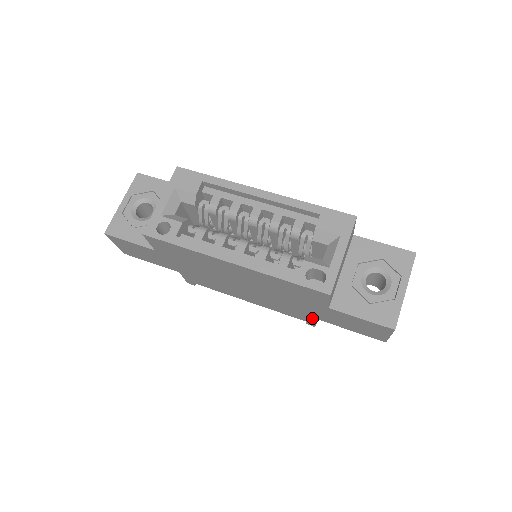
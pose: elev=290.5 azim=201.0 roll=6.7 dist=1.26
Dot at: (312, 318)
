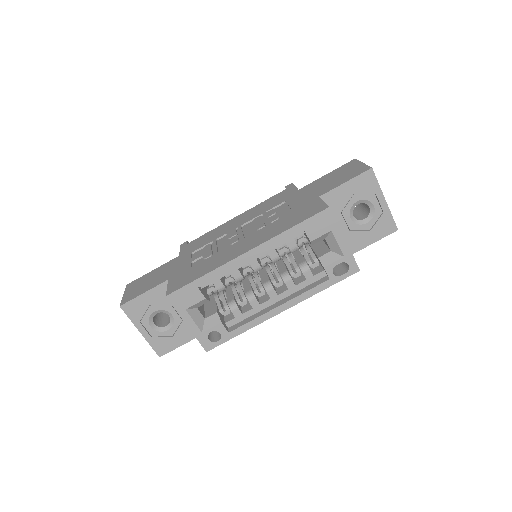
Dot at: occluded
